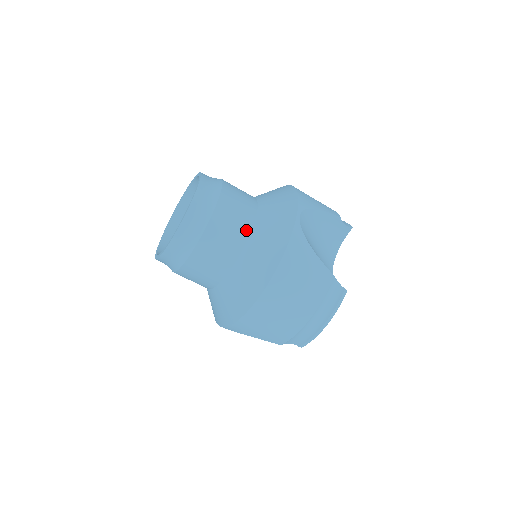
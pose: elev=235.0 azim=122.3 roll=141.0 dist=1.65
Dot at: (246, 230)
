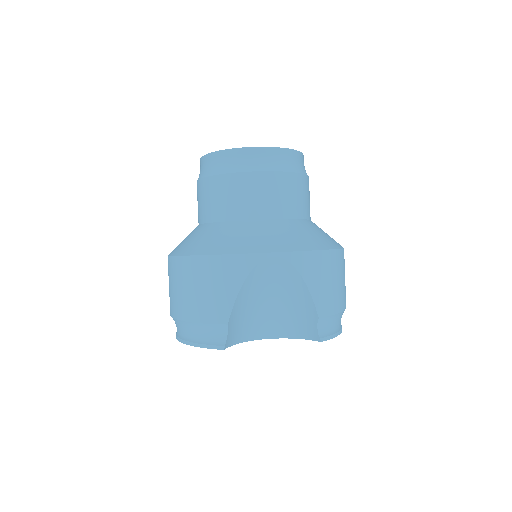
Dot at: (243, 214)
